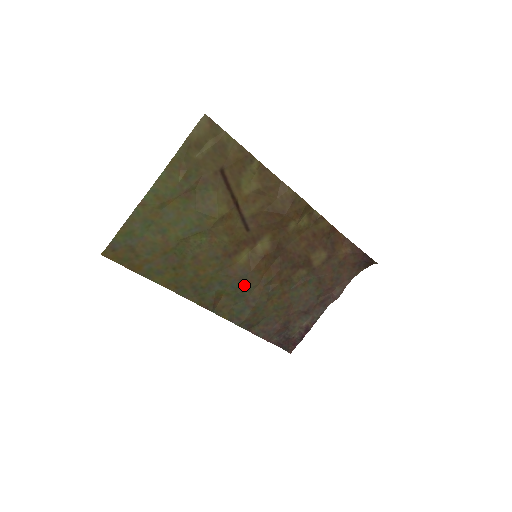
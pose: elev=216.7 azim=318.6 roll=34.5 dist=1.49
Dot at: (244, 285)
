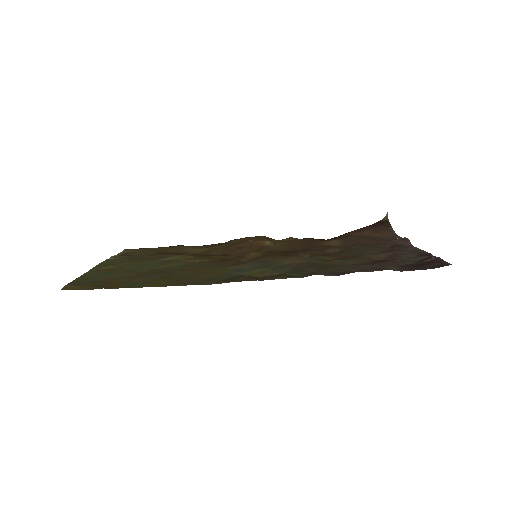
Dot at: (270, 263)
